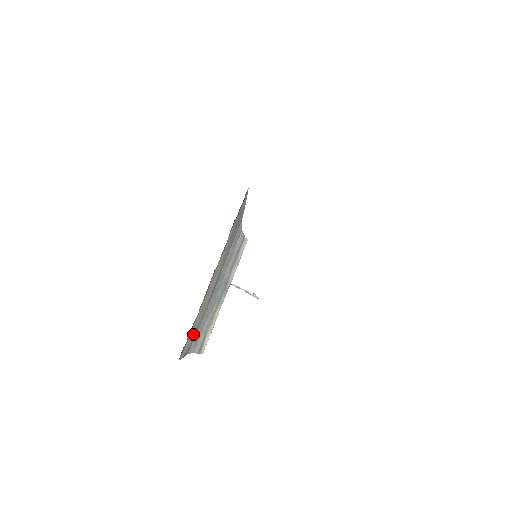
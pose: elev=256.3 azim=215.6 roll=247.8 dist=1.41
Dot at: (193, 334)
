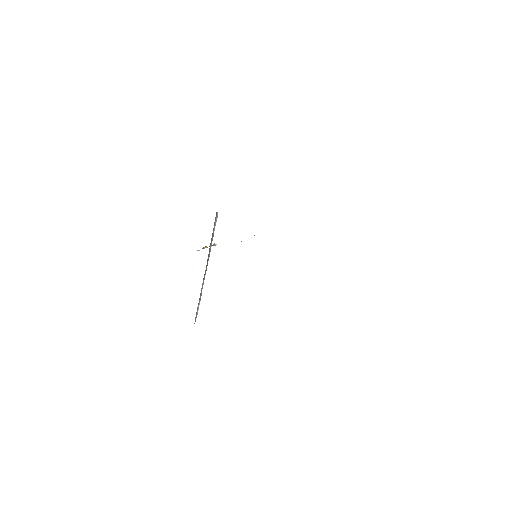
Dot at: occluded
